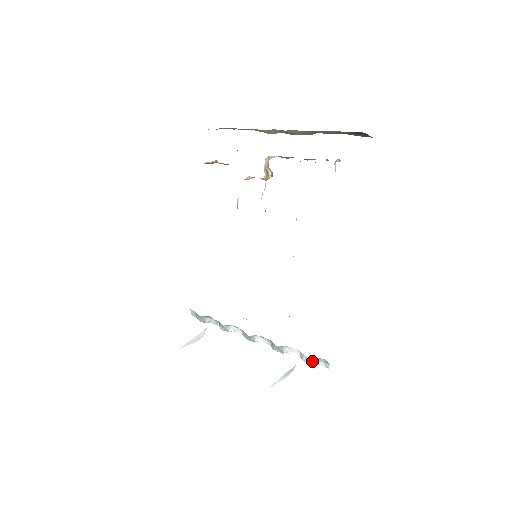
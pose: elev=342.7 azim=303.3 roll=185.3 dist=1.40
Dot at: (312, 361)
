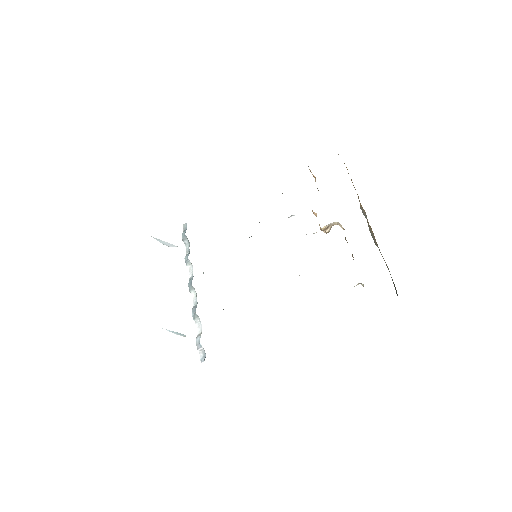
Dot at: (200, 346)
